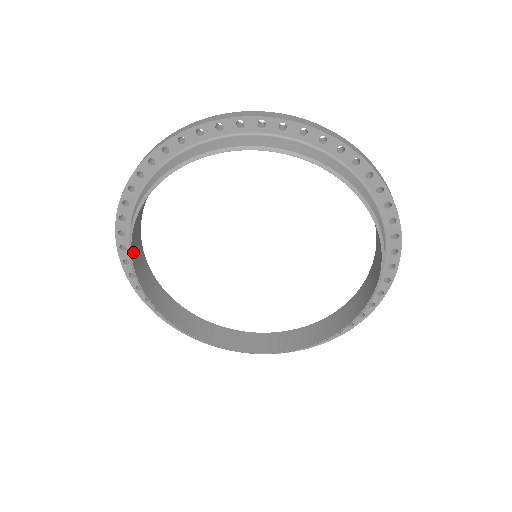
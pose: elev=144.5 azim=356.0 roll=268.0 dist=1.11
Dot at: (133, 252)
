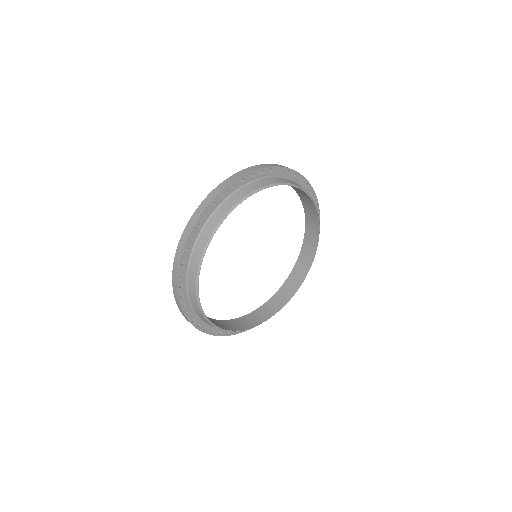
Dot at: (207, 241)
